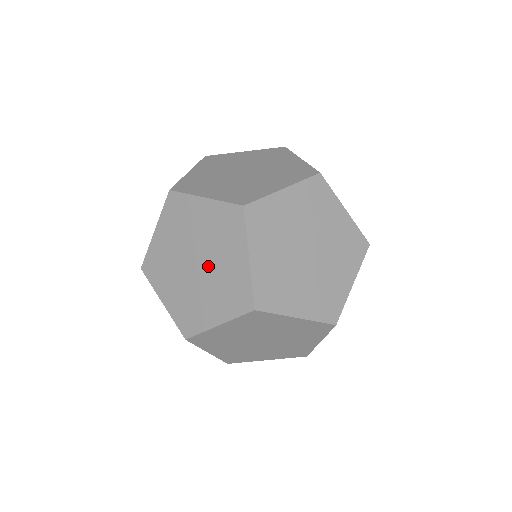
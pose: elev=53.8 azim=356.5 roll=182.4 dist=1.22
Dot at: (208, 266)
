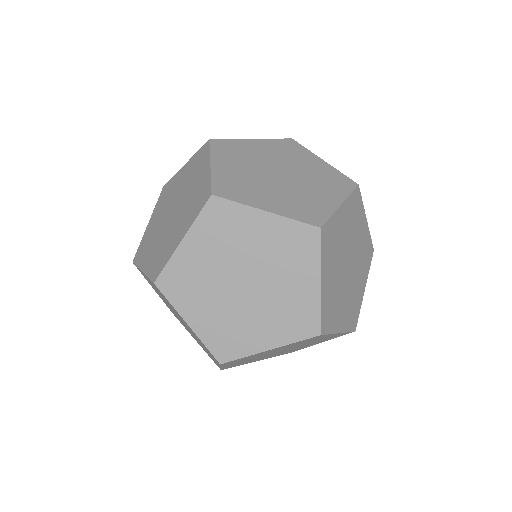
Dot at: (181, 203)
